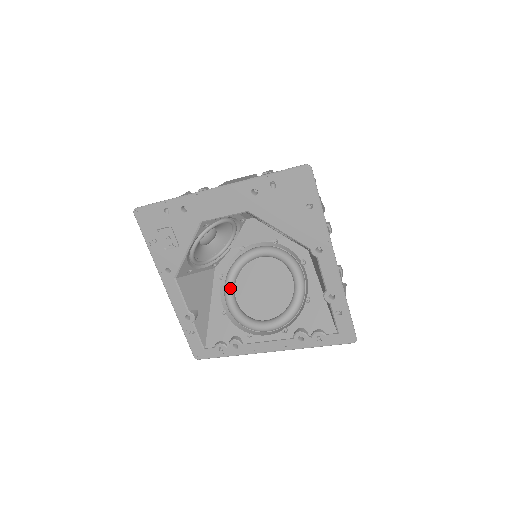
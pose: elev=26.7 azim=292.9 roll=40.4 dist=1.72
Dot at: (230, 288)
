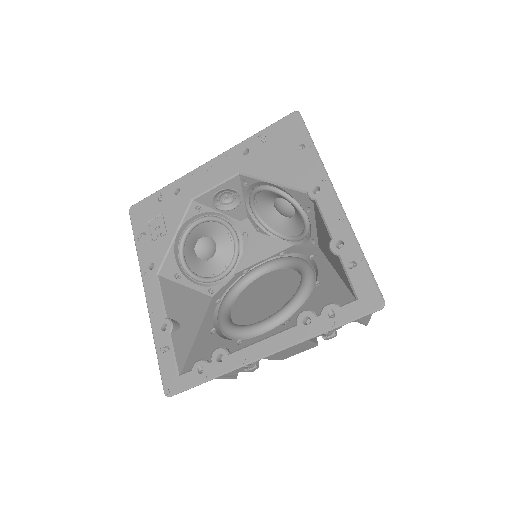
Dot at: (225, 305)
